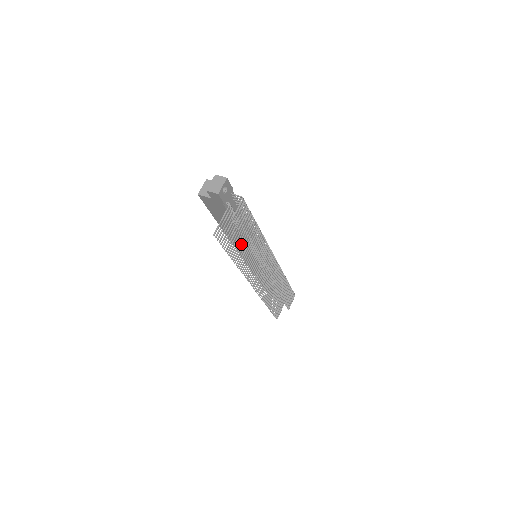
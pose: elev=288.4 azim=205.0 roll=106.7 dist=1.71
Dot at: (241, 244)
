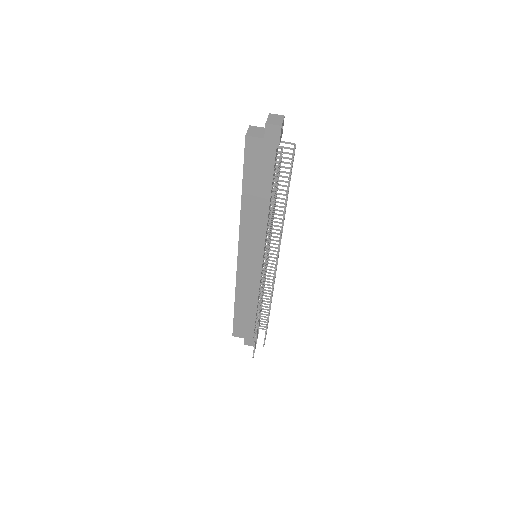
Dot at: occluded
